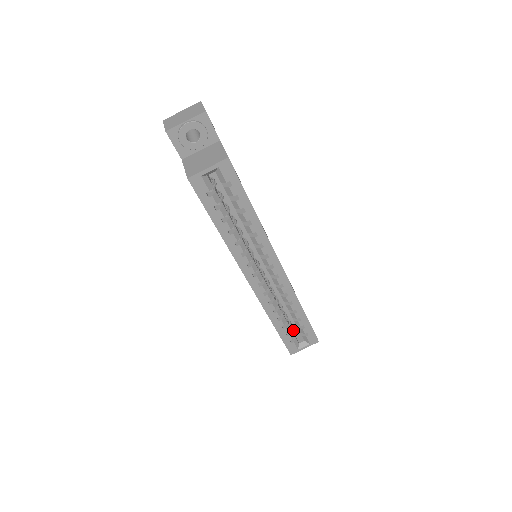
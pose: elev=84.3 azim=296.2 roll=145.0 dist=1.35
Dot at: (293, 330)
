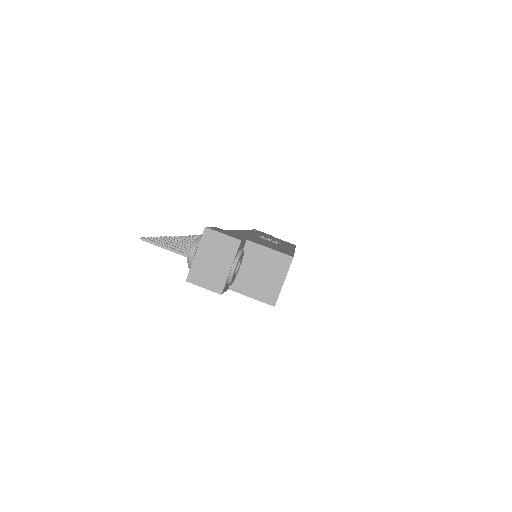
Dot at: occluded
